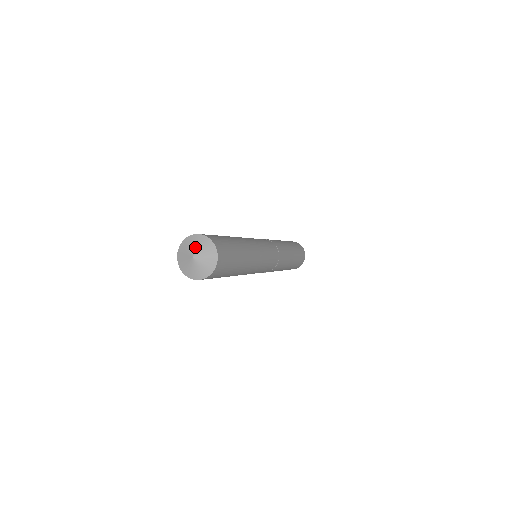
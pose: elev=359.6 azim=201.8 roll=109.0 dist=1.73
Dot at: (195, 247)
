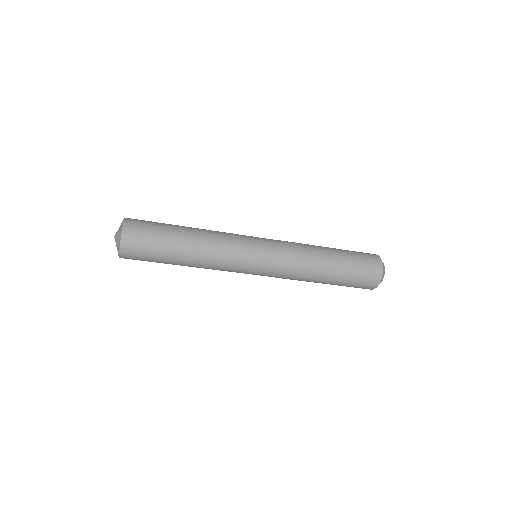
Dot at: occluded
